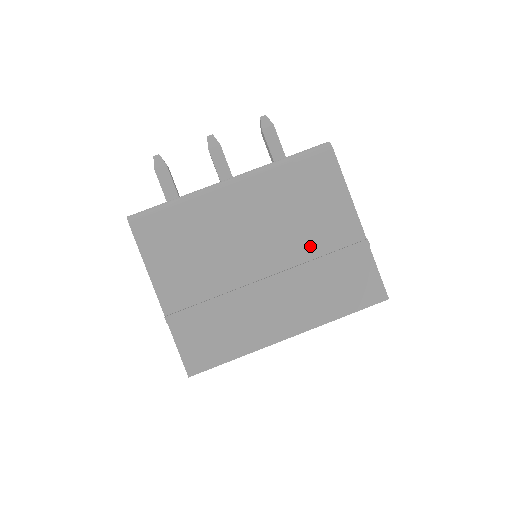
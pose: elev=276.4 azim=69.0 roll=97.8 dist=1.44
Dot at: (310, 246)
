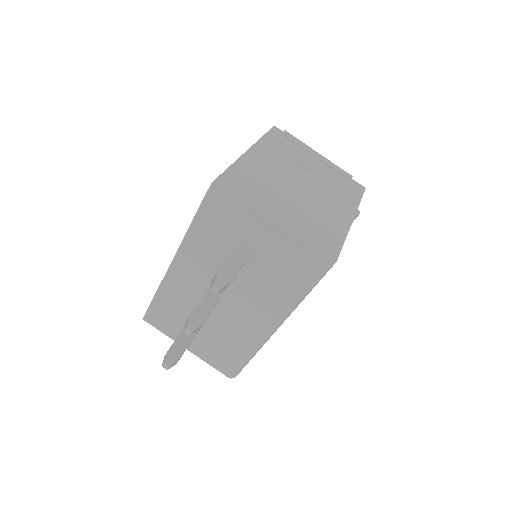
Dot at: occluded
